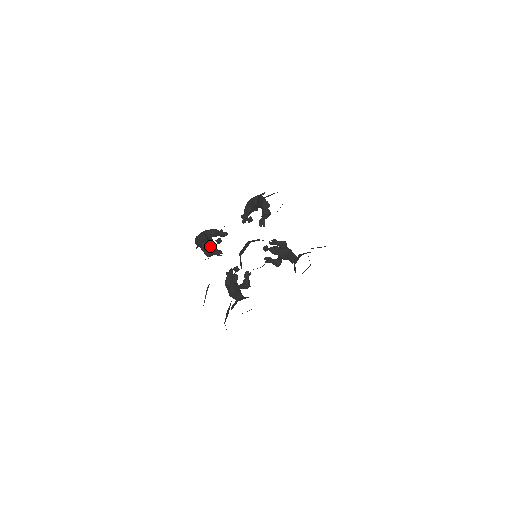
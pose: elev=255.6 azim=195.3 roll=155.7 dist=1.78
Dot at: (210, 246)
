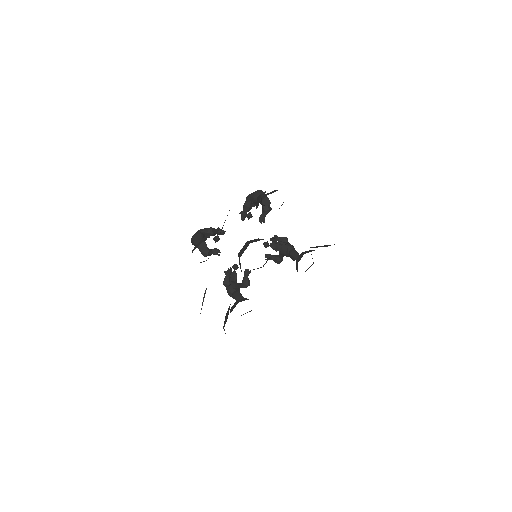
Dot at: (207, 247)
